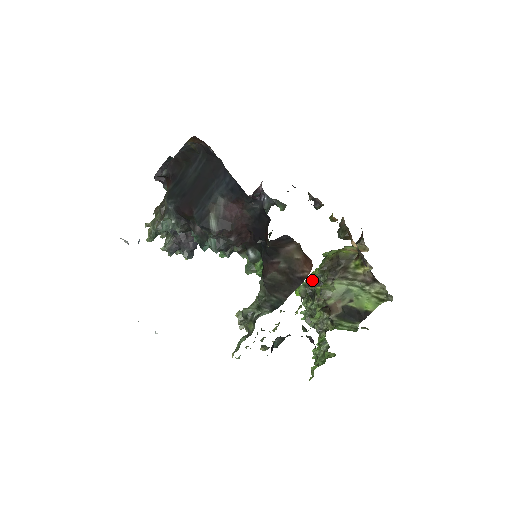
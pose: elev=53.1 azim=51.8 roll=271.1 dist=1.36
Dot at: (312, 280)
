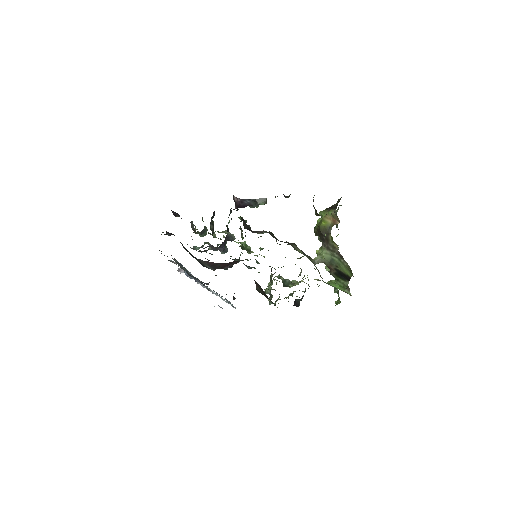
Dot at: (318, 236)
